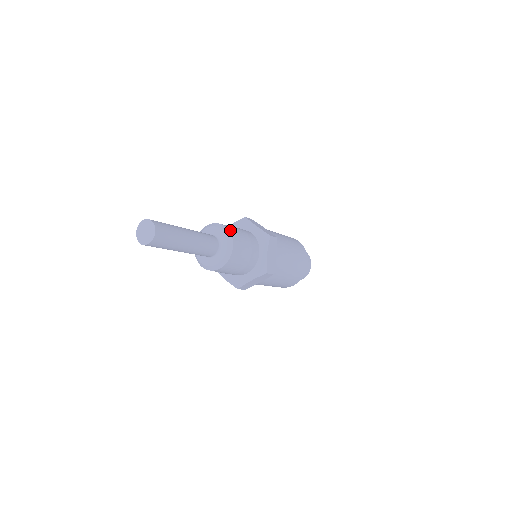
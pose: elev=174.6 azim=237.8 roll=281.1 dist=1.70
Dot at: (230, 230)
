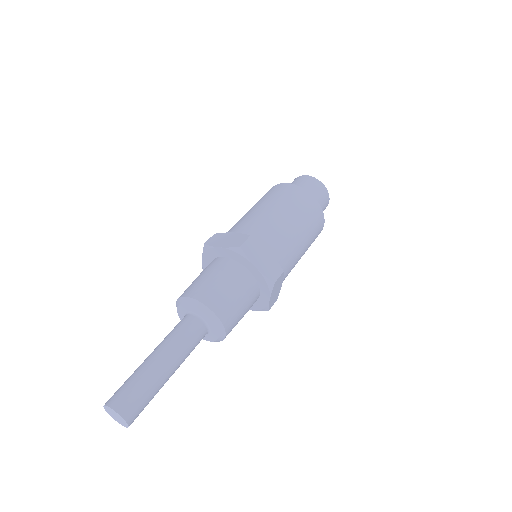
Dot at: (220, 315)
